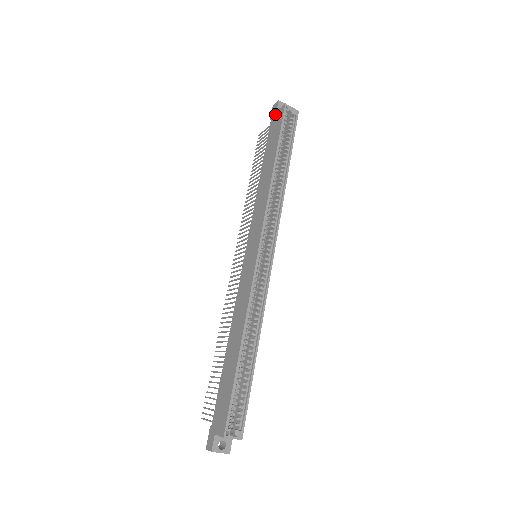
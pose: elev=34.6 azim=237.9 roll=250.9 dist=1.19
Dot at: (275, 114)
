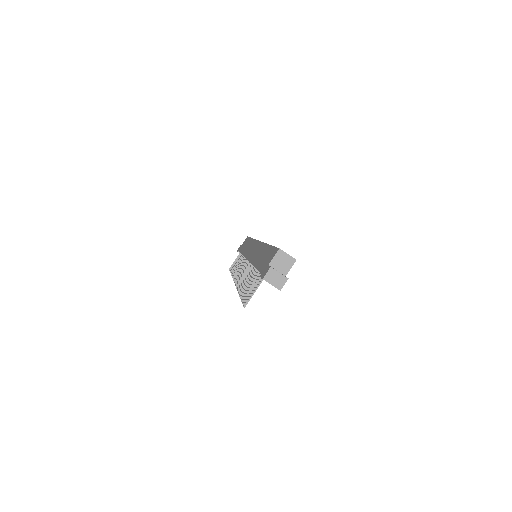
Dot at: occluded
